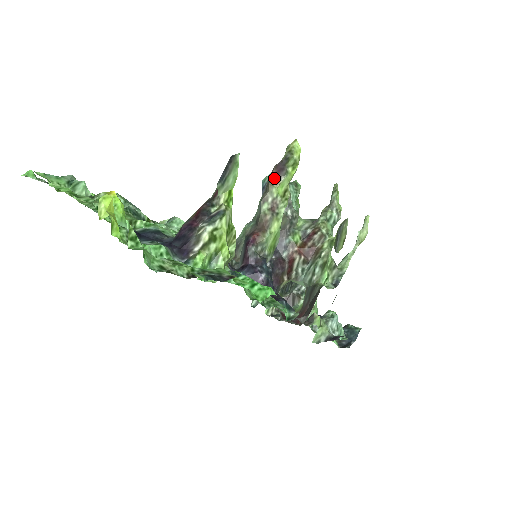
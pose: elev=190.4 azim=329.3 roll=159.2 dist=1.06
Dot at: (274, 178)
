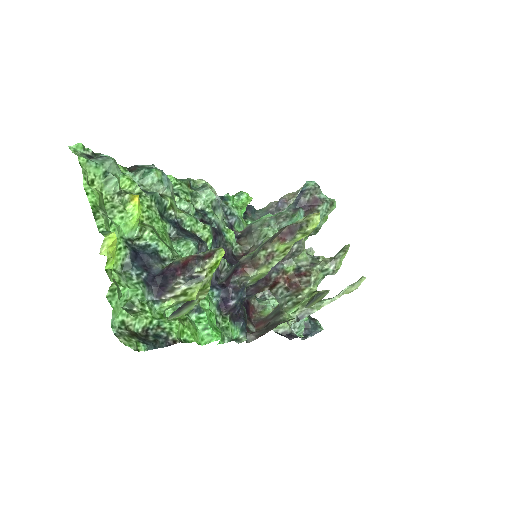
Dot at: (281, 237)
